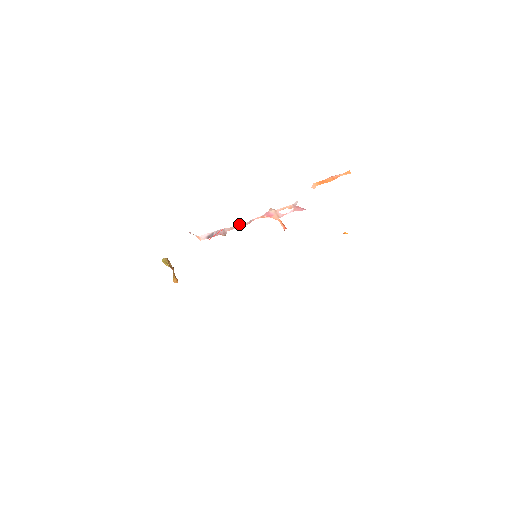
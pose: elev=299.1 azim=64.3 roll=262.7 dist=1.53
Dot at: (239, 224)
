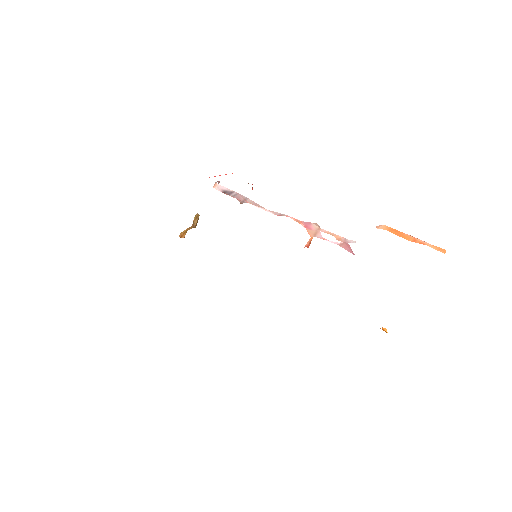
Dot at: occluded
